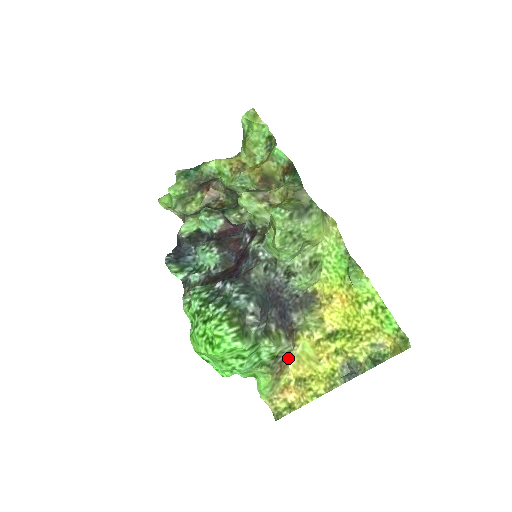
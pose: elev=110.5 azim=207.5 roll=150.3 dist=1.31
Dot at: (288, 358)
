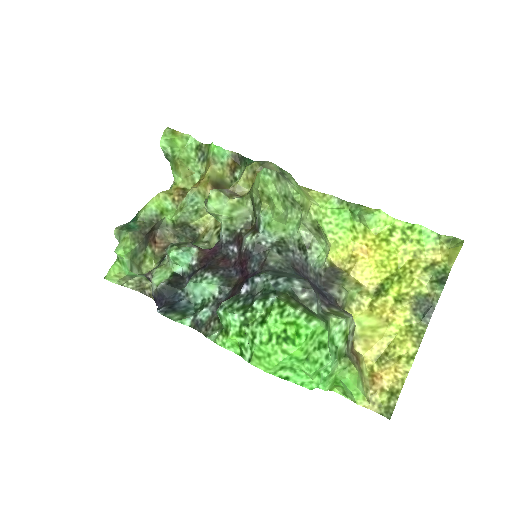
Dot at: (353, 345)
